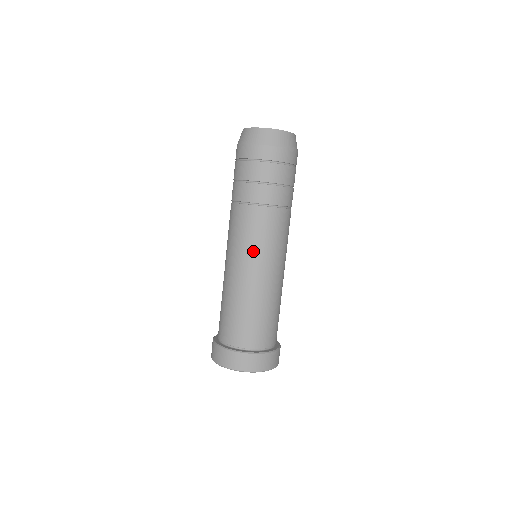
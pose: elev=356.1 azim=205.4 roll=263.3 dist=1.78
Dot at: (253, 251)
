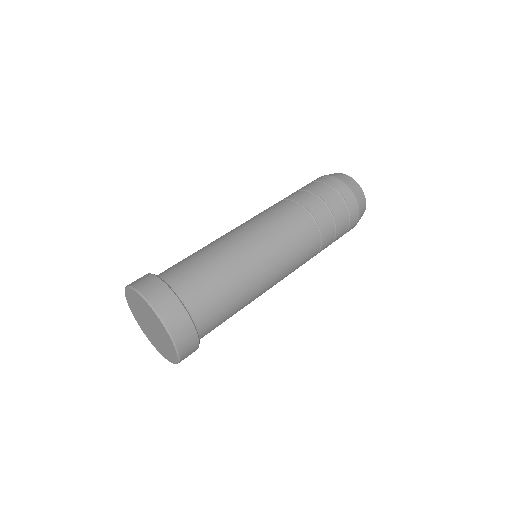
Dot at: (270, 232)
